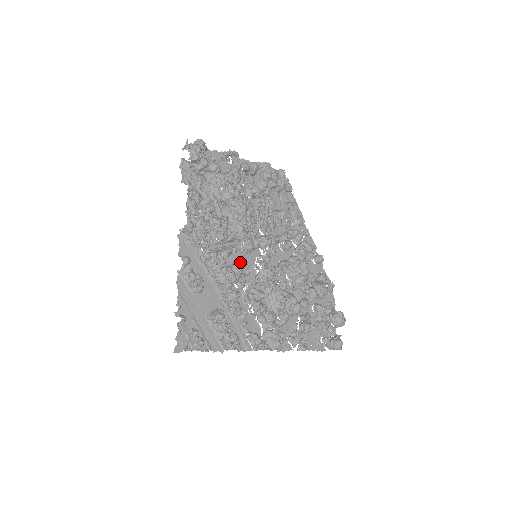
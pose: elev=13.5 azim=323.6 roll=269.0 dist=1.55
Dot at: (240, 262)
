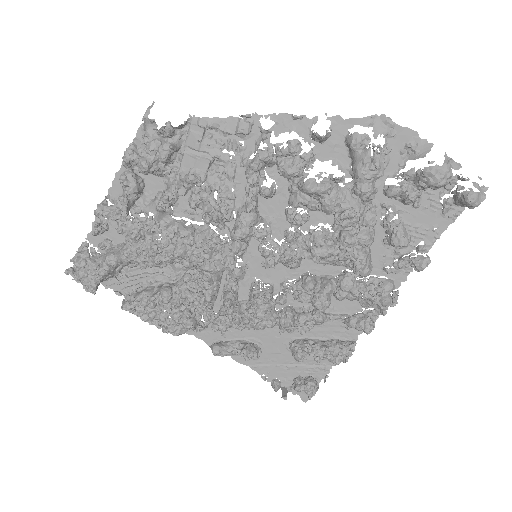
Dot at: occluded
